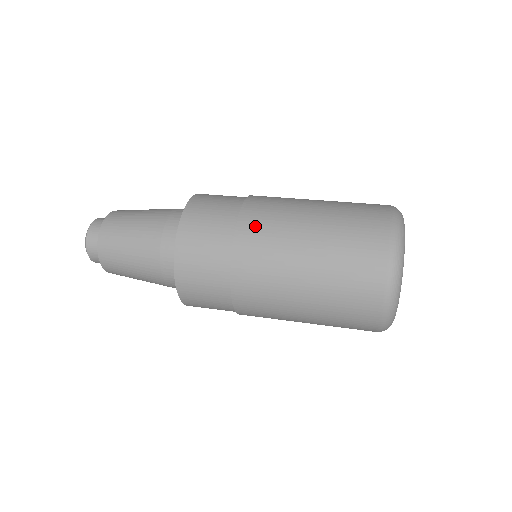
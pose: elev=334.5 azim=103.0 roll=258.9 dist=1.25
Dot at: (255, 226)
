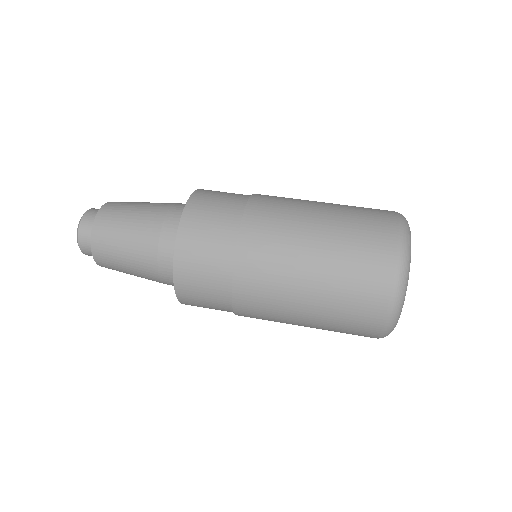
Dot at: (253, 269)
